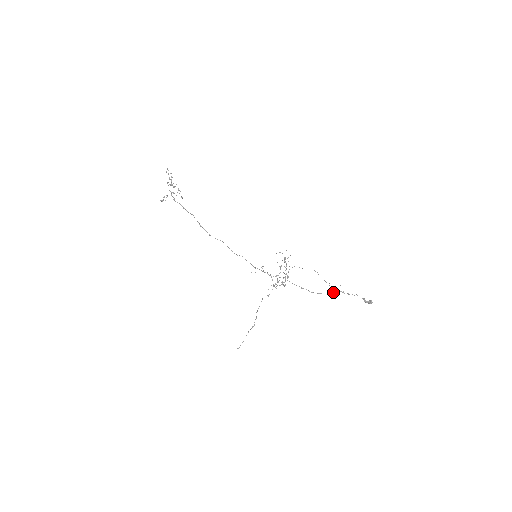
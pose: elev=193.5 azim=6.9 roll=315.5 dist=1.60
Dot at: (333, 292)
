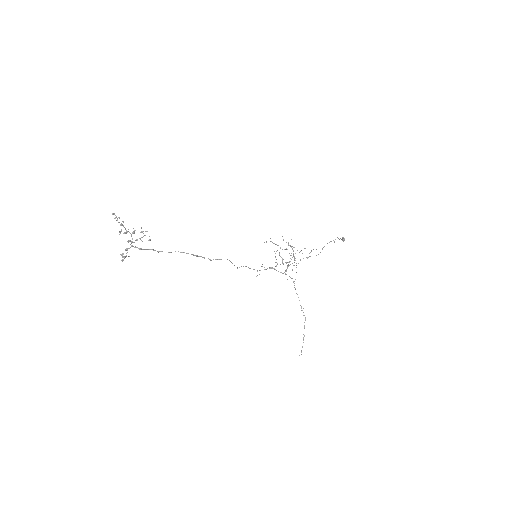
Dot at: occluded
